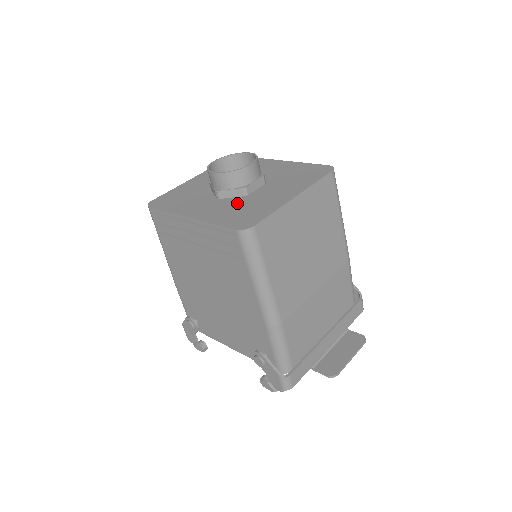
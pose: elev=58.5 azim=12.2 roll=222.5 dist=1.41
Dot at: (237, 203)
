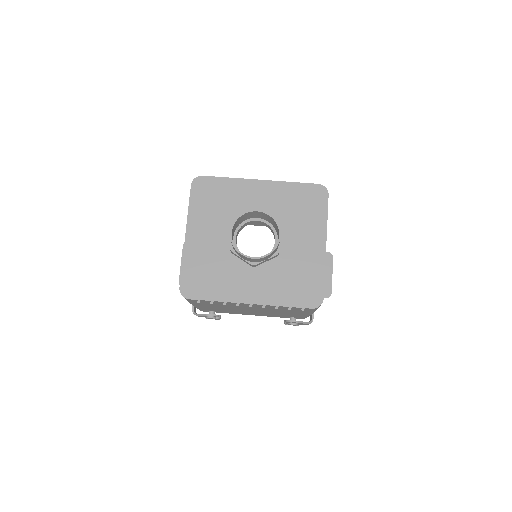
Dot at: (280, 270)
